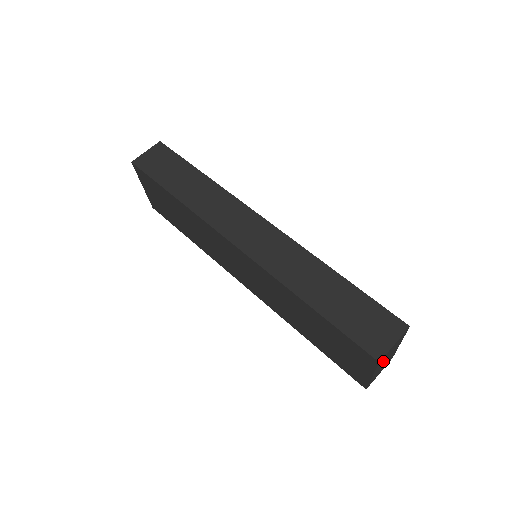
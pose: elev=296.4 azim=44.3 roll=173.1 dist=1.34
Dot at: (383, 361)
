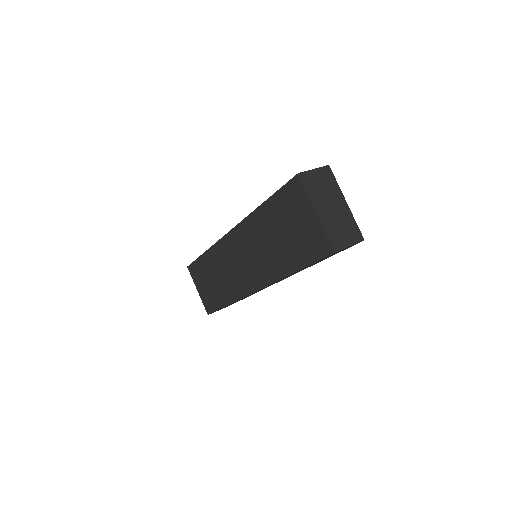
Dot at: (318, 194)
